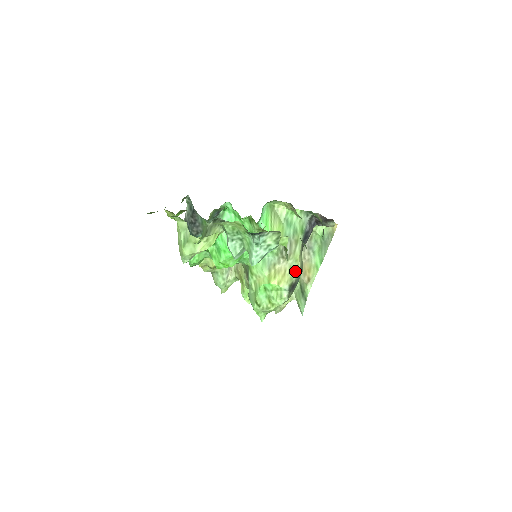
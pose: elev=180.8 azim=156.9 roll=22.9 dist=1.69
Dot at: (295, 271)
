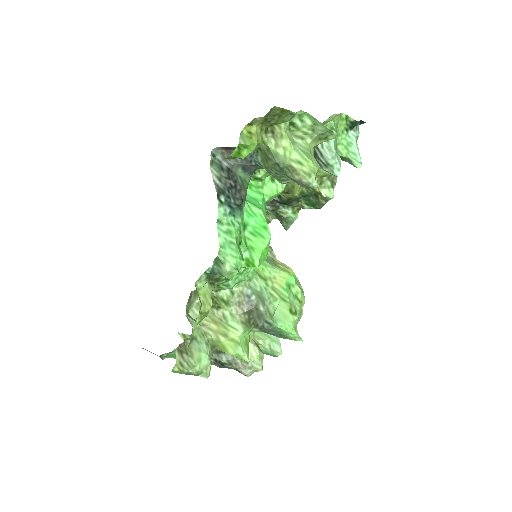
Dot at: occluded
